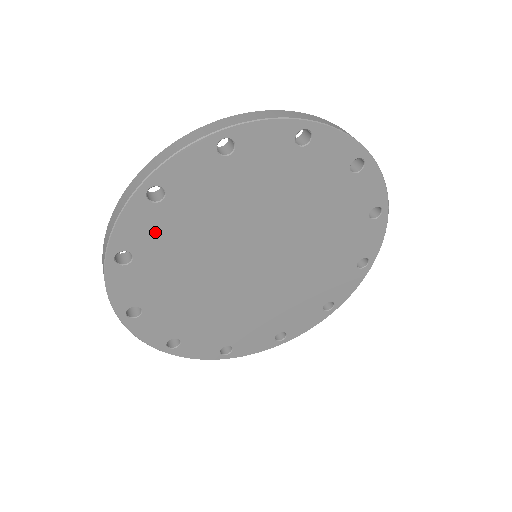
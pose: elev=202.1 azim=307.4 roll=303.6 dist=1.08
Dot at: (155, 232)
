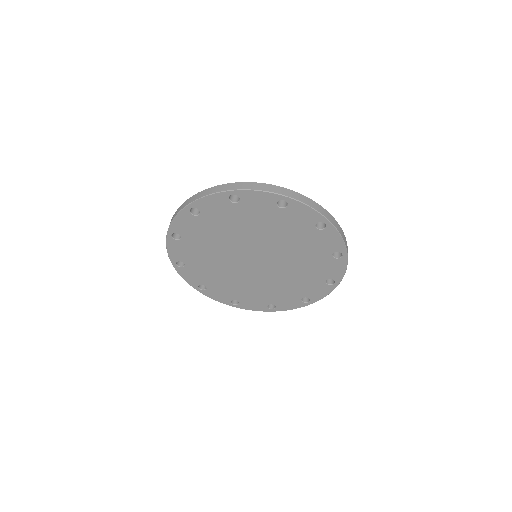
Dot at: (194, 229)
